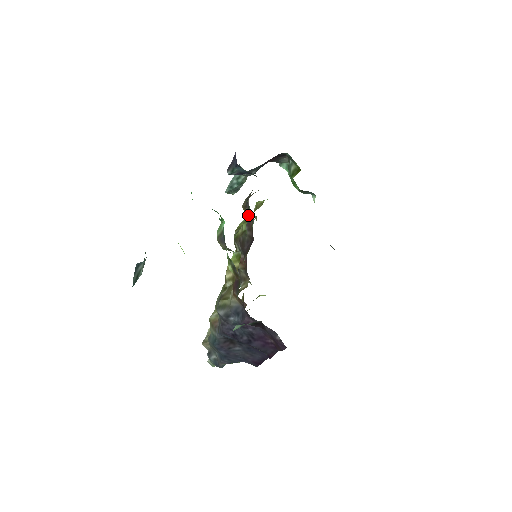
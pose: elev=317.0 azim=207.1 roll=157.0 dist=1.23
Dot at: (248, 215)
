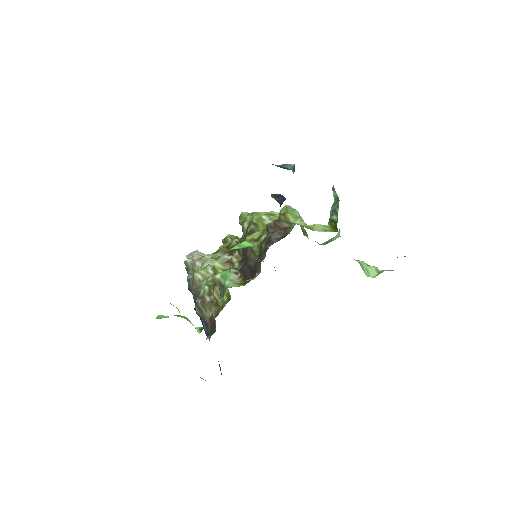
Dot at: (261, 255)
